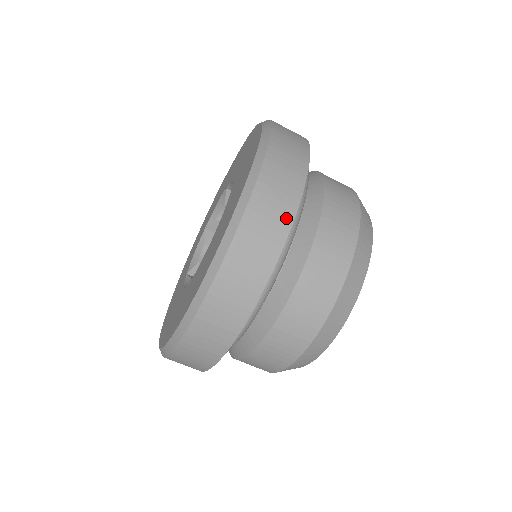
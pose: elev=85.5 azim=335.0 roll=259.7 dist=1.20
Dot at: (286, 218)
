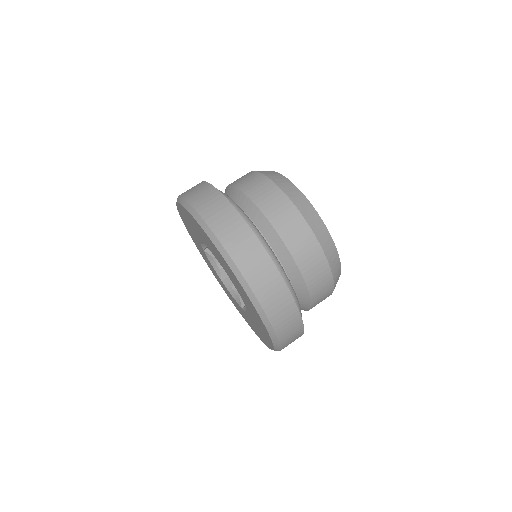
Dot at: (235, 217)
